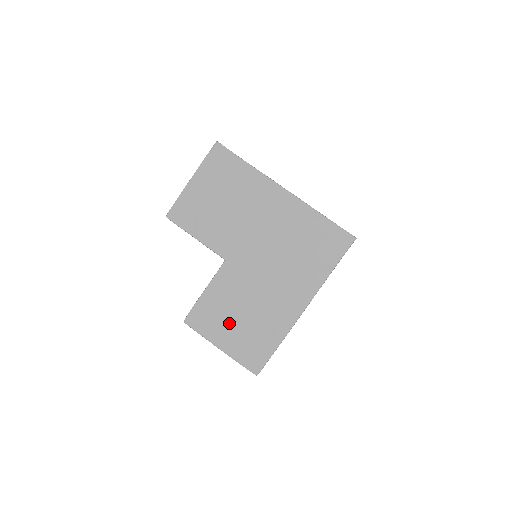
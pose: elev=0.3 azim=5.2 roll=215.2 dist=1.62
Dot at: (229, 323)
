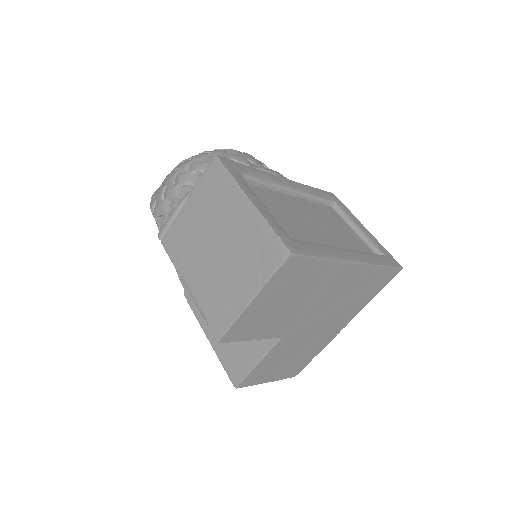
Dot at: (278, 368)
